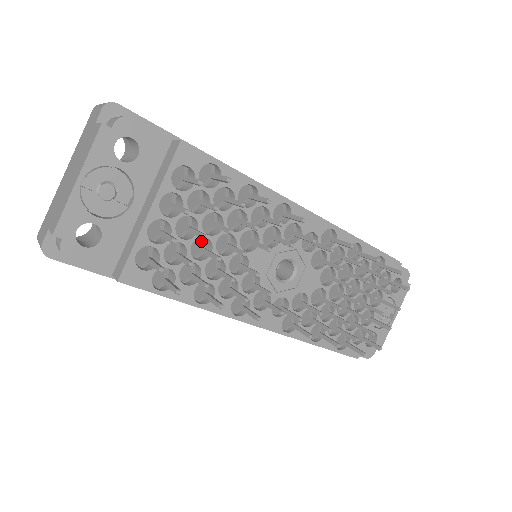
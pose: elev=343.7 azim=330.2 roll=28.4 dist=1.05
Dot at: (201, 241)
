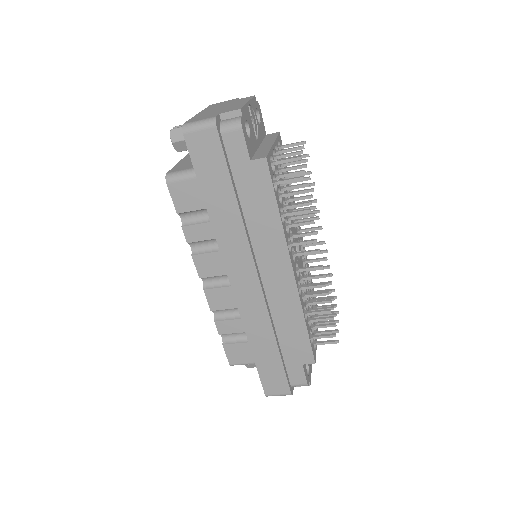
Dot at: (280, 186)
